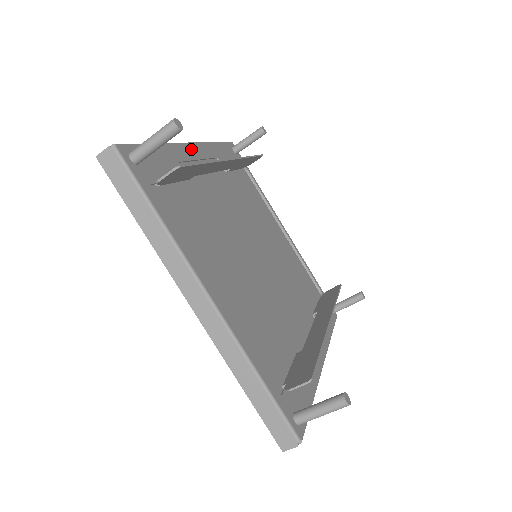
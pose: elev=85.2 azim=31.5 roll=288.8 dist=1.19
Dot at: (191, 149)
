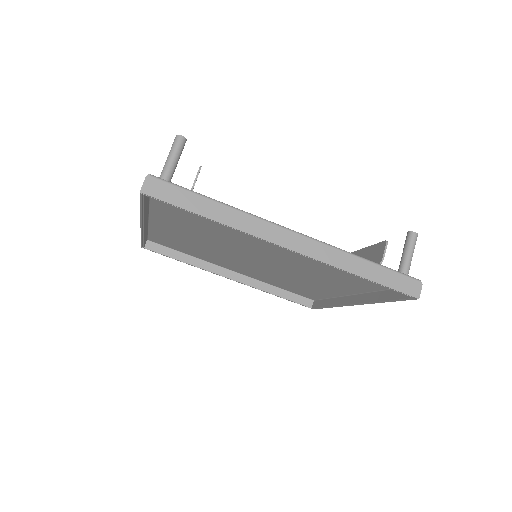
Dot at: occluded
